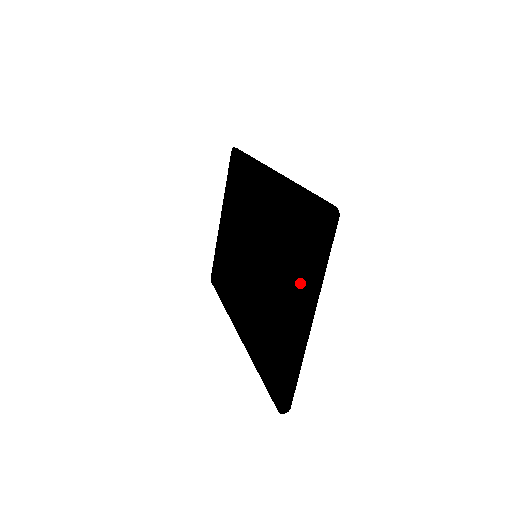
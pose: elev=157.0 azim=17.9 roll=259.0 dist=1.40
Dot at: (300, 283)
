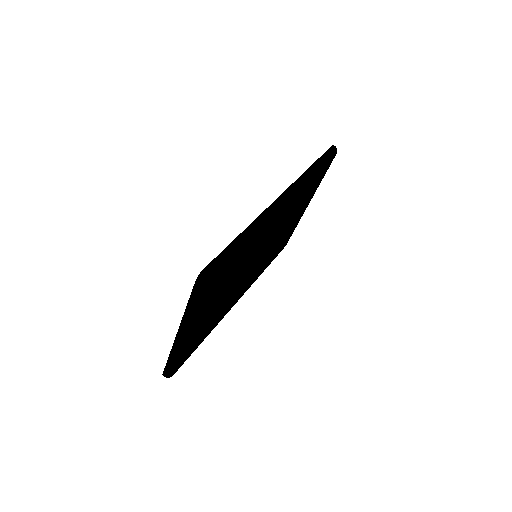
Dot at: occluded
